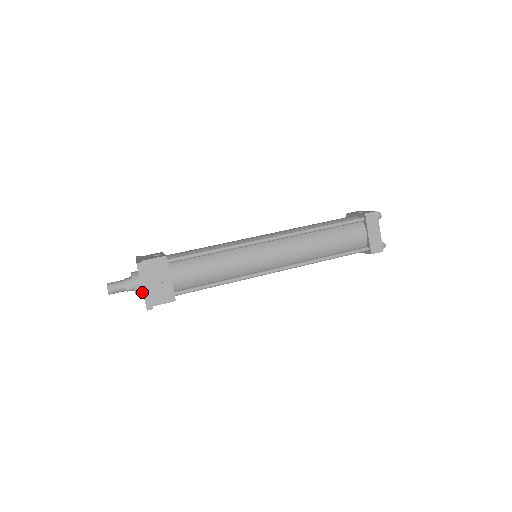
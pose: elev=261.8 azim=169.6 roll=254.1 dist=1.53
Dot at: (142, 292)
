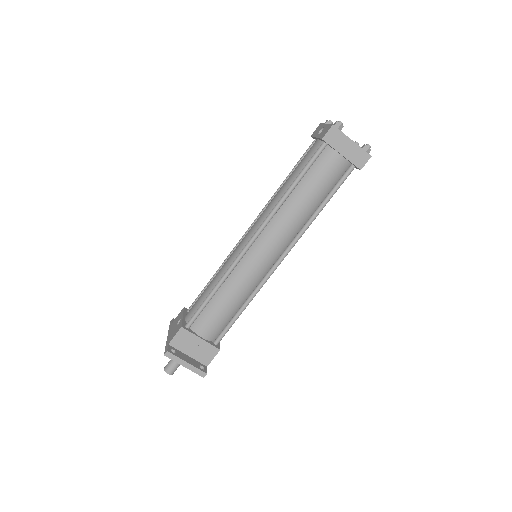
Dot at: occluded
